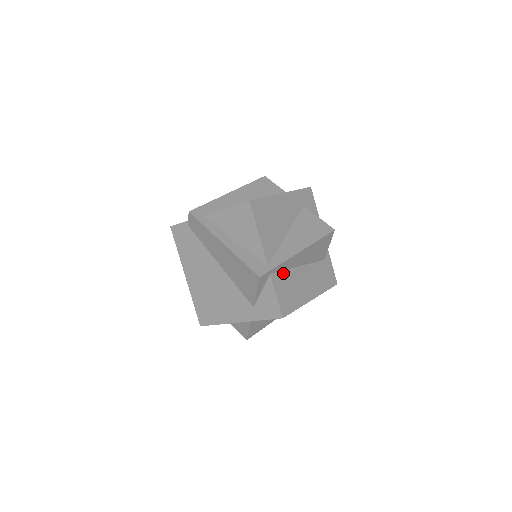
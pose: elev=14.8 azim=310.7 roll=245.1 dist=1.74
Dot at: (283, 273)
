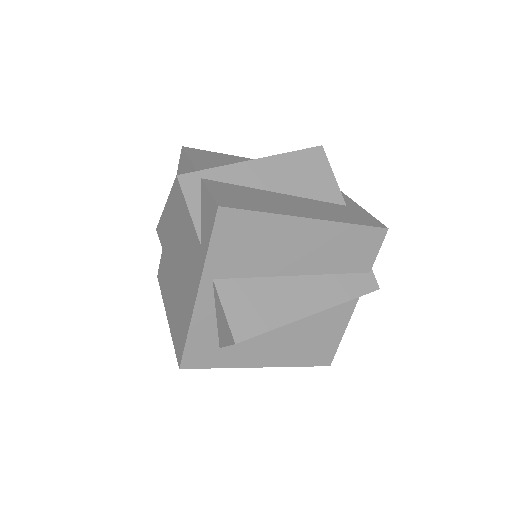
Dot at: (234, 186)
